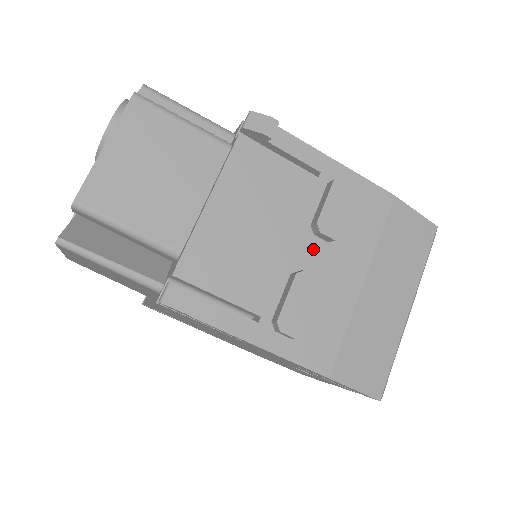
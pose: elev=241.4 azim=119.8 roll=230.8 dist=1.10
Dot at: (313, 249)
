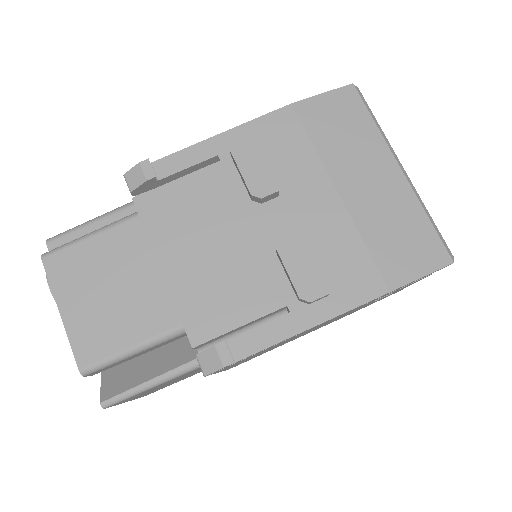
Dot at: (272, 215)
